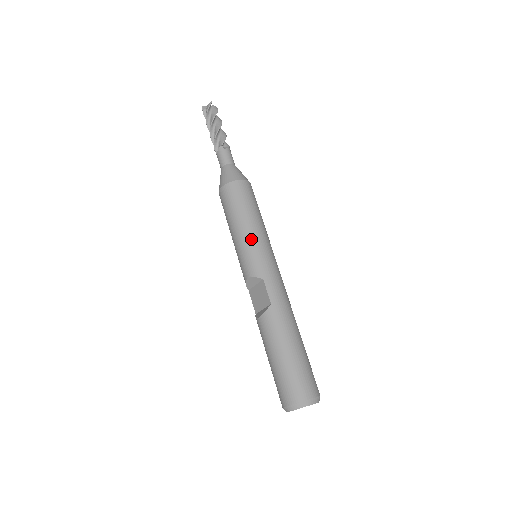
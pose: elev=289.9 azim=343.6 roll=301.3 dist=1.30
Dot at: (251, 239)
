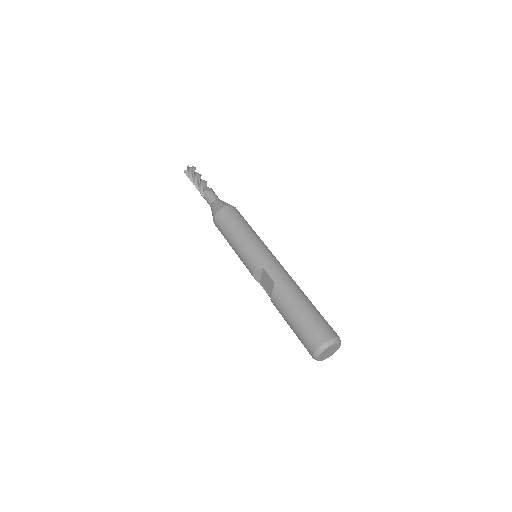
Dot at: (245, 244)
